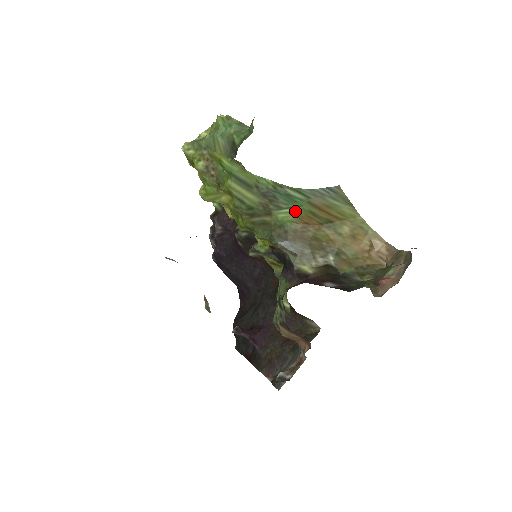
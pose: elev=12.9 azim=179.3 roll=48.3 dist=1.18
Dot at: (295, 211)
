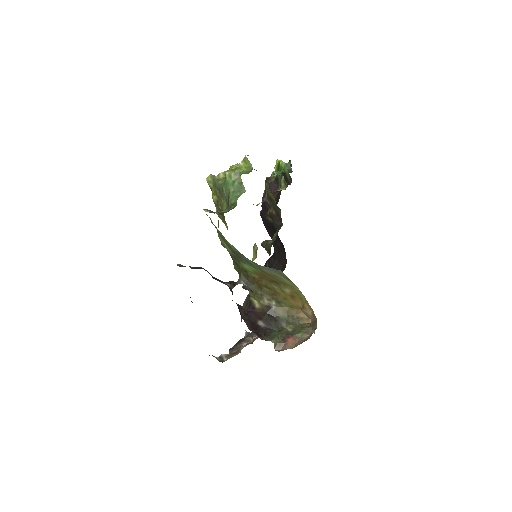
Dot at: (253, 269)
